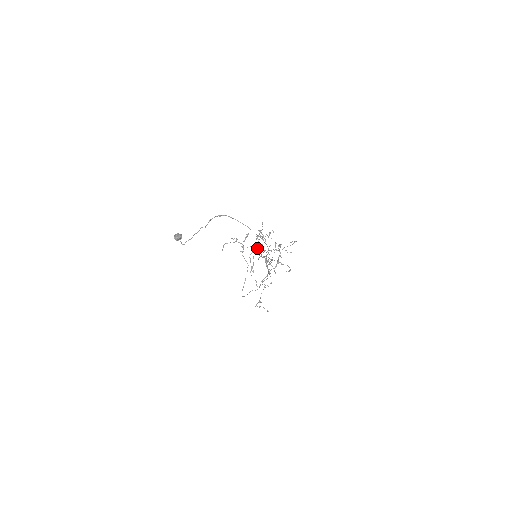
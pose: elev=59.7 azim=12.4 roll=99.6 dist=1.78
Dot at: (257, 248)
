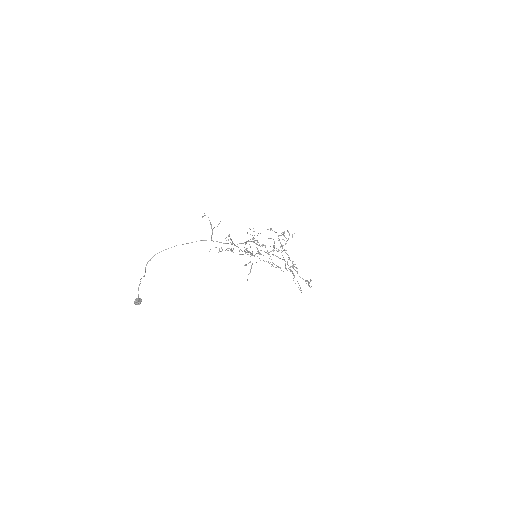
Dot at: (273, 251)
